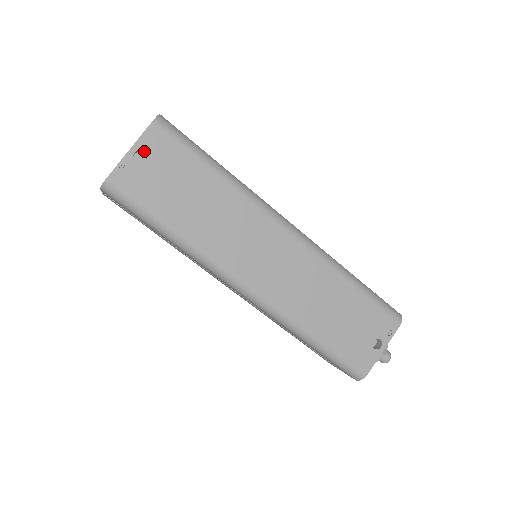
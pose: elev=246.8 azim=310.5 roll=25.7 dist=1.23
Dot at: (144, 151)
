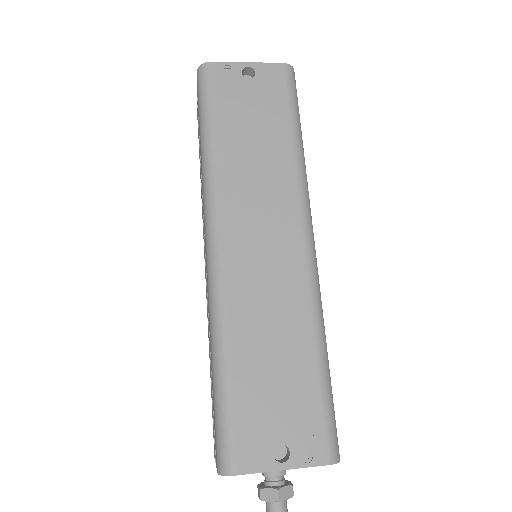
Dot at: (255, 72)
